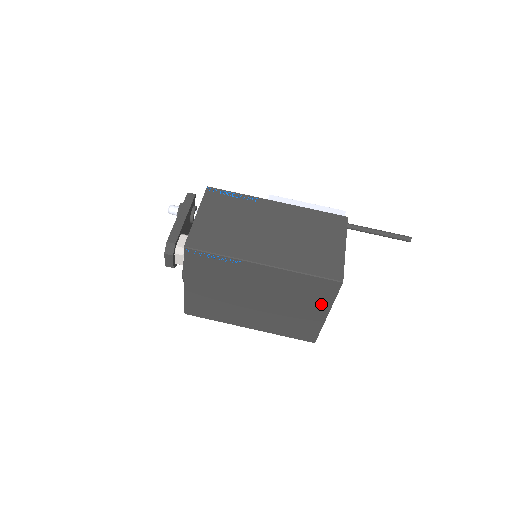
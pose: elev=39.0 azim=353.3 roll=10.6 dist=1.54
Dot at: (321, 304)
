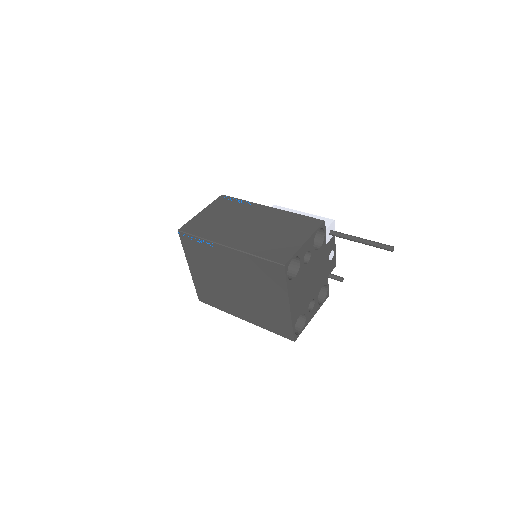
Dot at: (280, 292)
